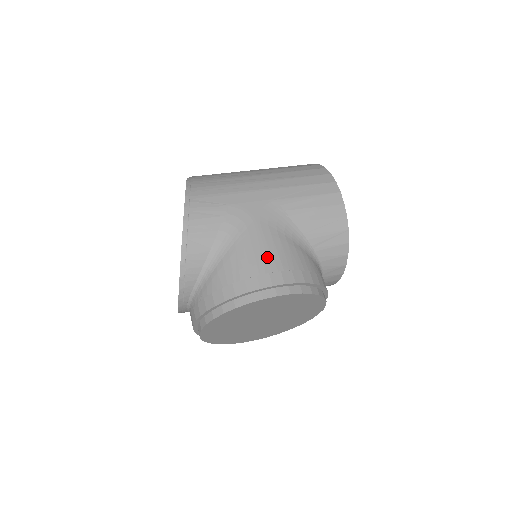
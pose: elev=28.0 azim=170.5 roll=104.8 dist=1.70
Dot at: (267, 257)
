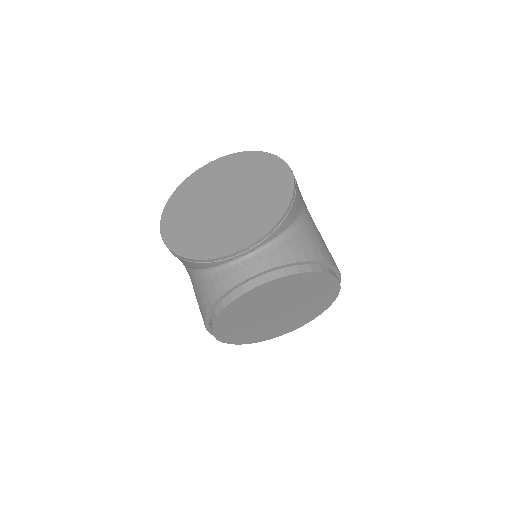
Dot at: occluded
